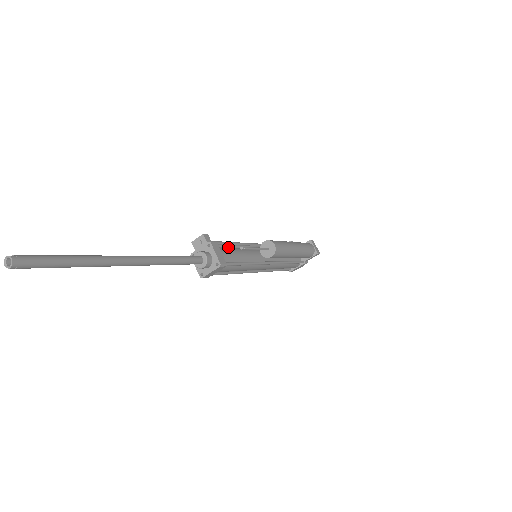
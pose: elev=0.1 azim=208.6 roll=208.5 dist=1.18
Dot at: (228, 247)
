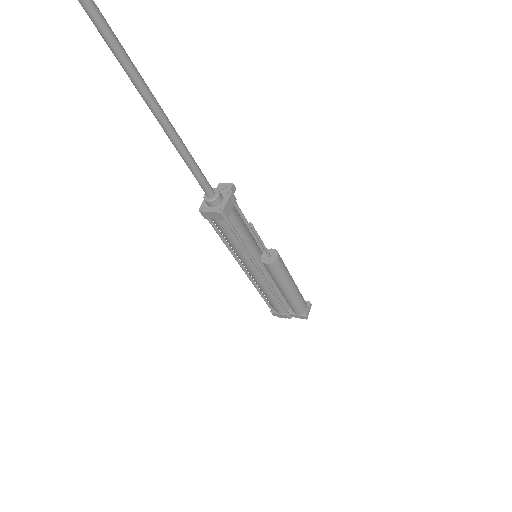
Dot at: (242, 216)
